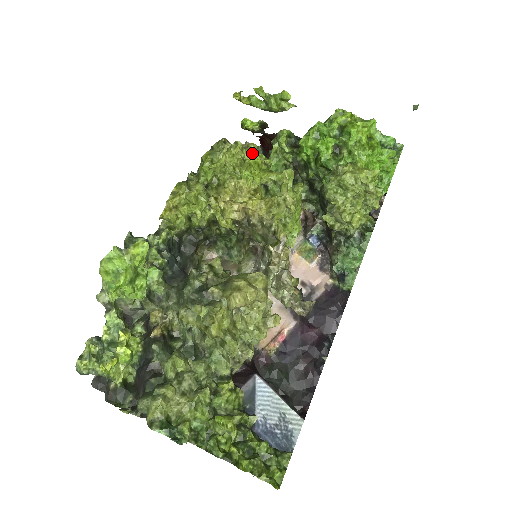
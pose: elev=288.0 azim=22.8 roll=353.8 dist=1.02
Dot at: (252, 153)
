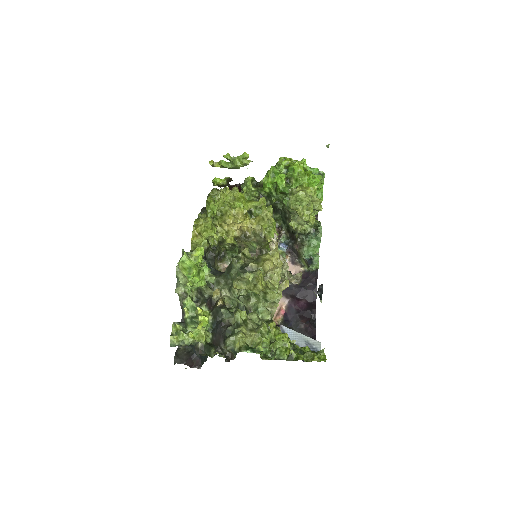
Dot at: (238, 192)
